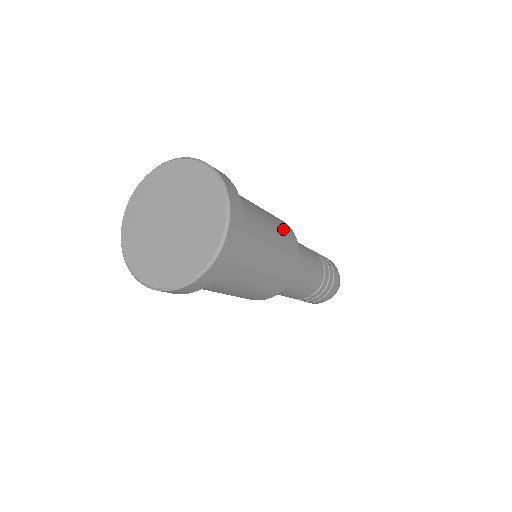
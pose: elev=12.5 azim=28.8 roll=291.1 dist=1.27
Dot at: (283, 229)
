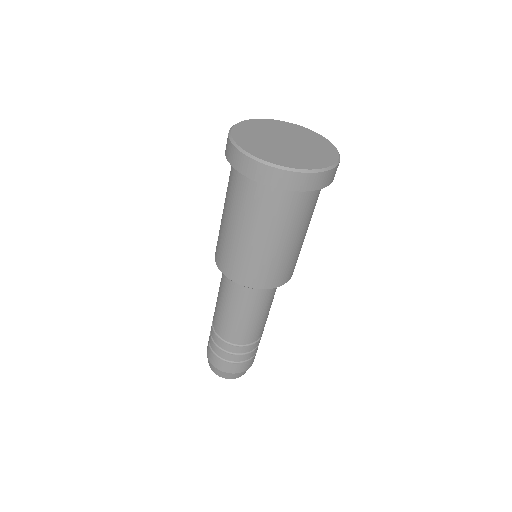
Dot at: (296, 260)
